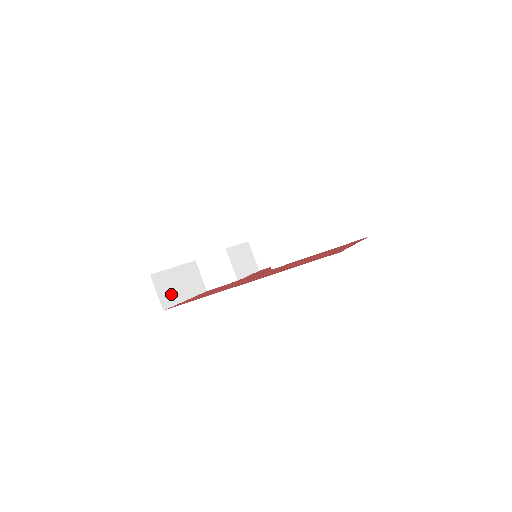
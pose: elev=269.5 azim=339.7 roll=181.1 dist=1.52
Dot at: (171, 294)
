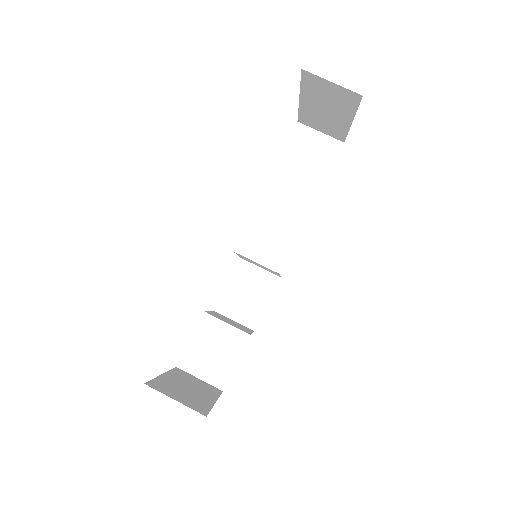
Dot at: (192, 399)
